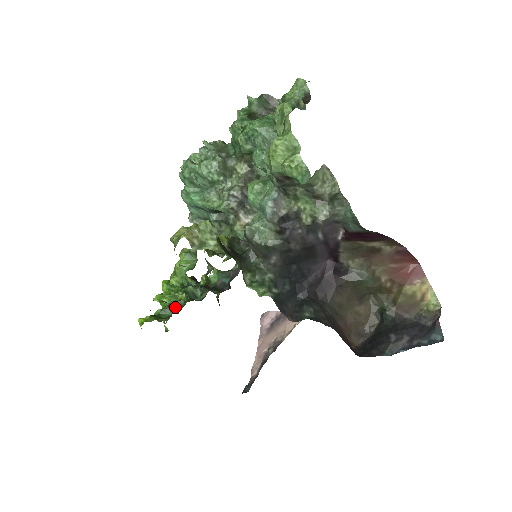
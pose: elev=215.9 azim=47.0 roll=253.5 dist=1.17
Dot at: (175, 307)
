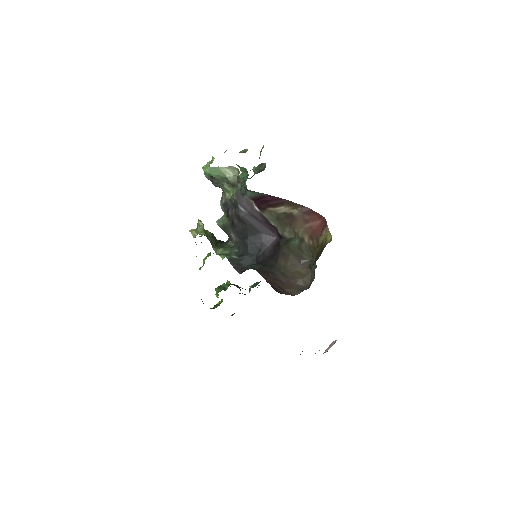
Dot at: occluded
